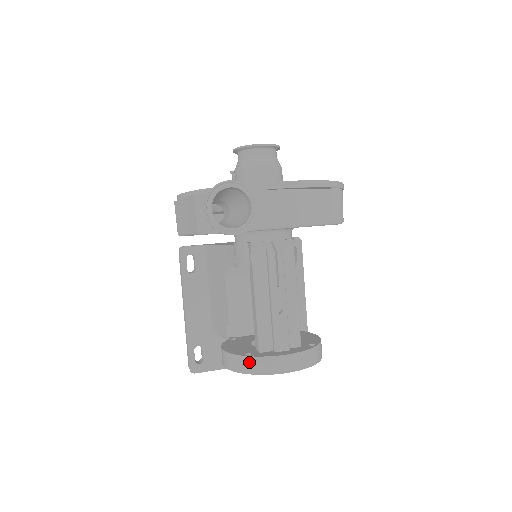
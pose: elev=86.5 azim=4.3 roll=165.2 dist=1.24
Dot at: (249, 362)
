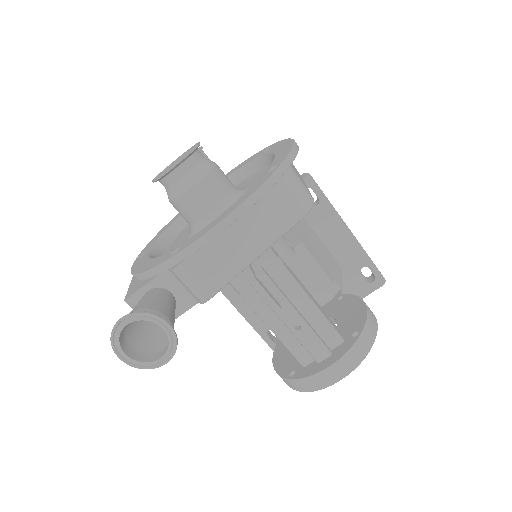
Dot at: (296, 383)
